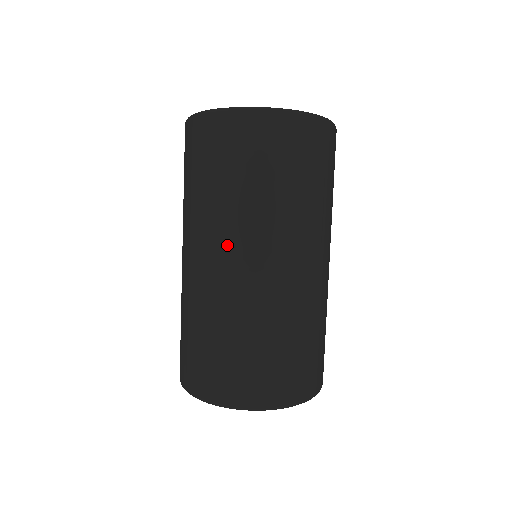
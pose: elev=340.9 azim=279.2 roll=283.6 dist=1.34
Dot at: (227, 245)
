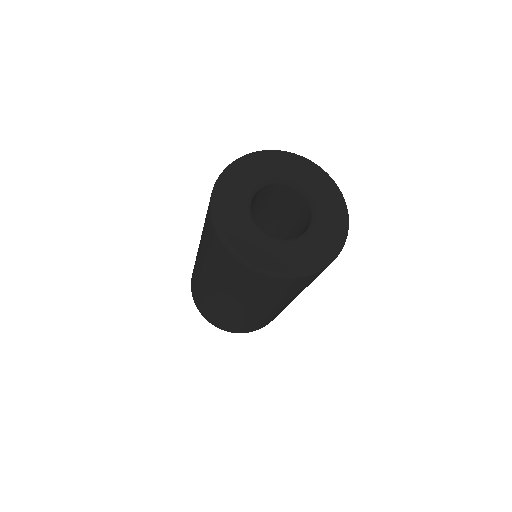
Dot at: (286, 303)
